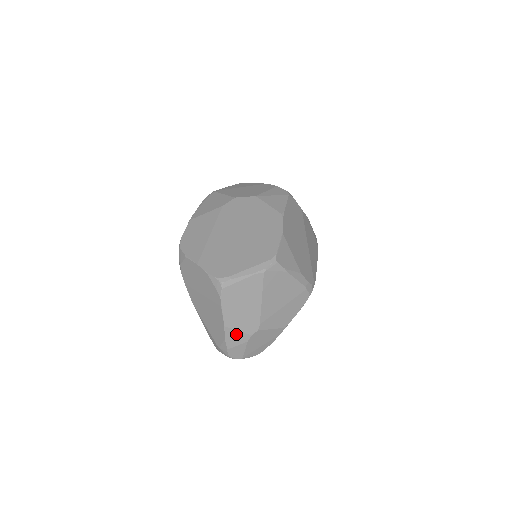
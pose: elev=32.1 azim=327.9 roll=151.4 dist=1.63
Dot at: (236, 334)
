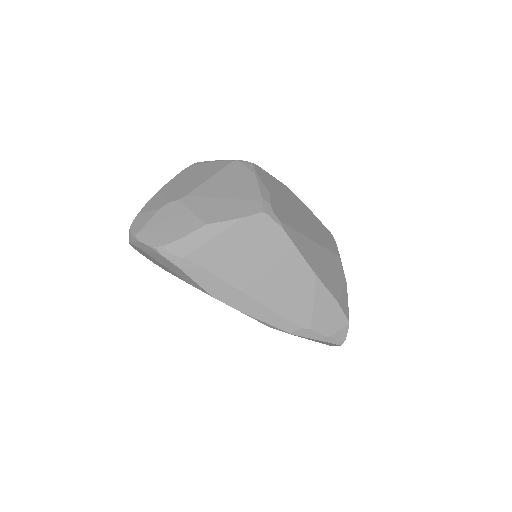
Dot at: (160, 199)
